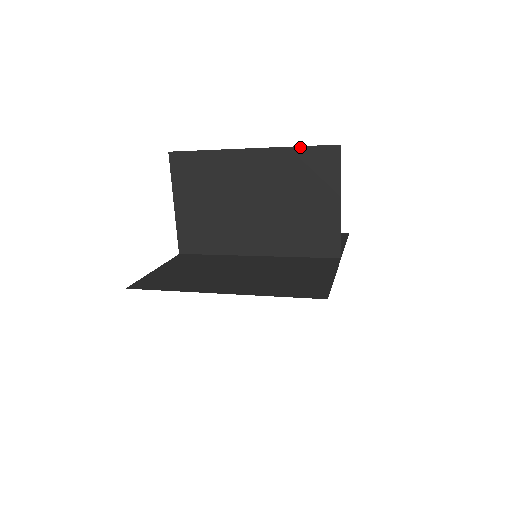
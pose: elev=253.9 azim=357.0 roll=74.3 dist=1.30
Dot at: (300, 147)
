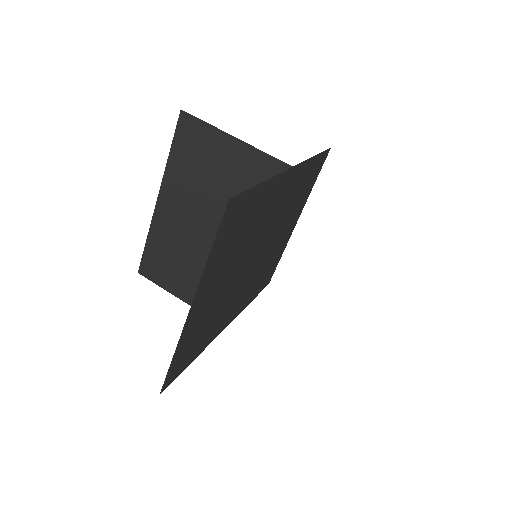
Dot at: (170, 151)
